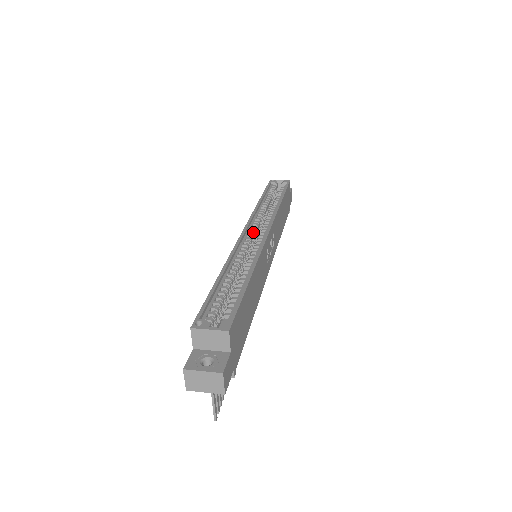
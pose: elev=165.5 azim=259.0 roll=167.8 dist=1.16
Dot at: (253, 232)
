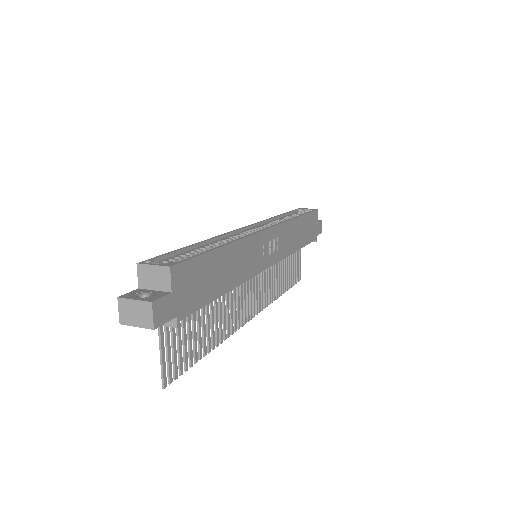
Dot at: (254, 230)
